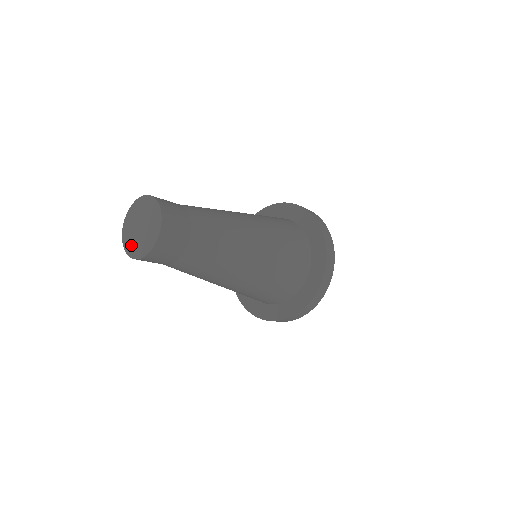
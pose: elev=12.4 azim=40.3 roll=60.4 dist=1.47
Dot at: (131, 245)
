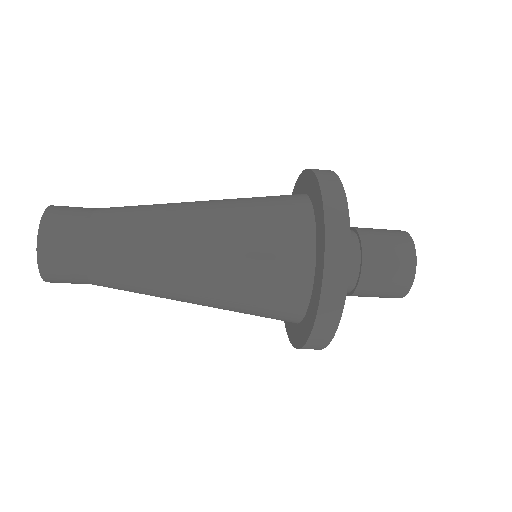
Dot at: occluded
